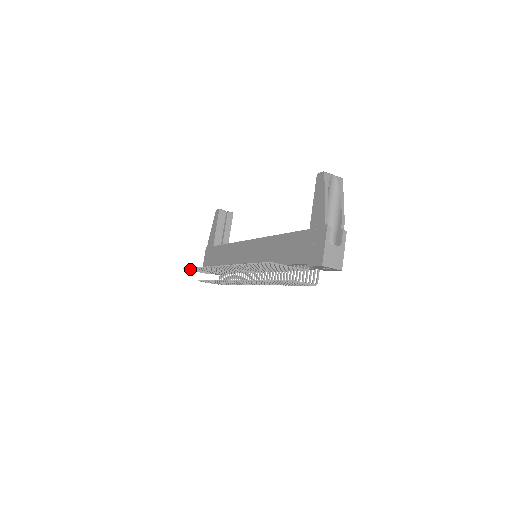
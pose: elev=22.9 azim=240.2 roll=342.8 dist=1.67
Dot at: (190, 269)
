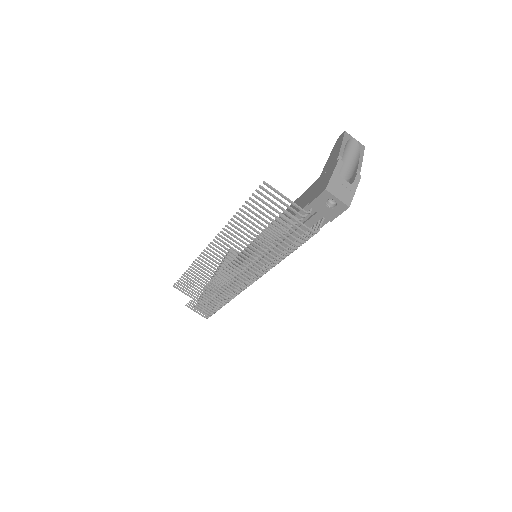
Dot at: (180, 282)
